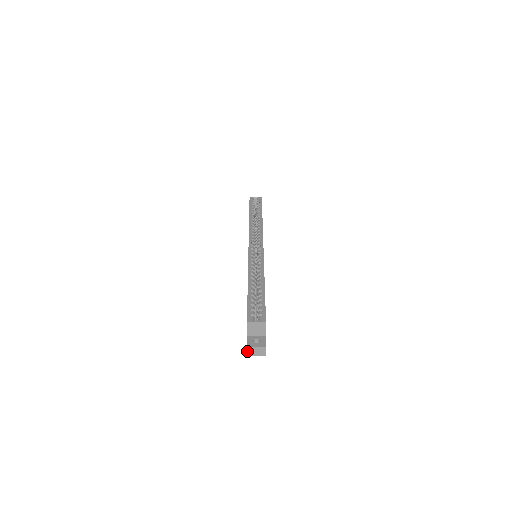
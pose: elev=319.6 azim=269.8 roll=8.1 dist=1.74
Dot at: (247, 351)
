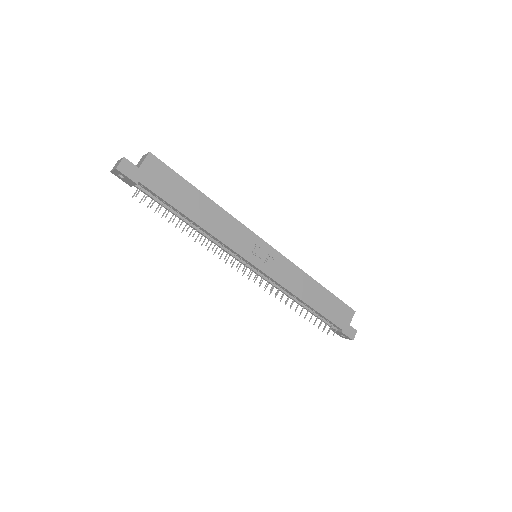
Dot at: occluded
